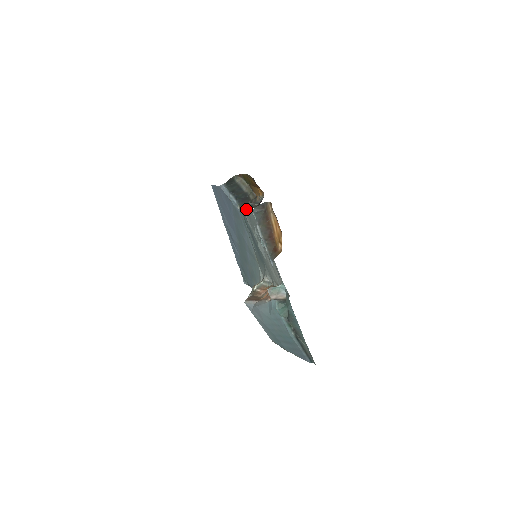
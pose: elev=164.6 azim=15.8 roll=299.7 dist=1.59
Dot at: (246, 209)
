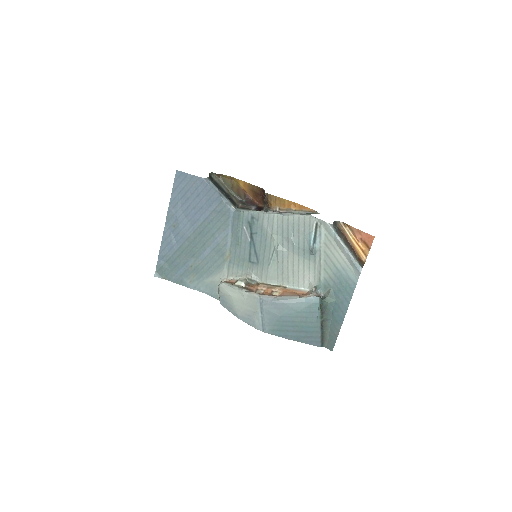
Dot at: (282, 216)
